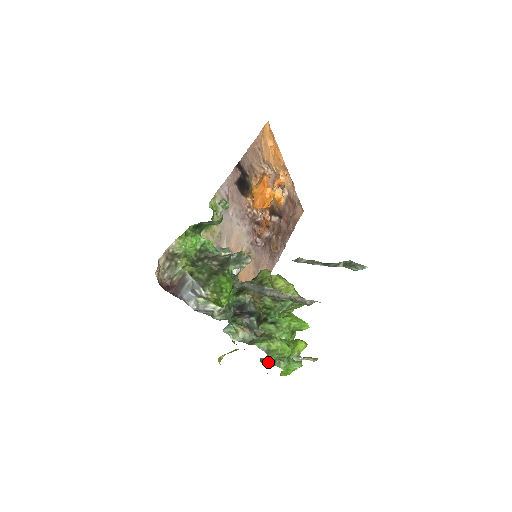
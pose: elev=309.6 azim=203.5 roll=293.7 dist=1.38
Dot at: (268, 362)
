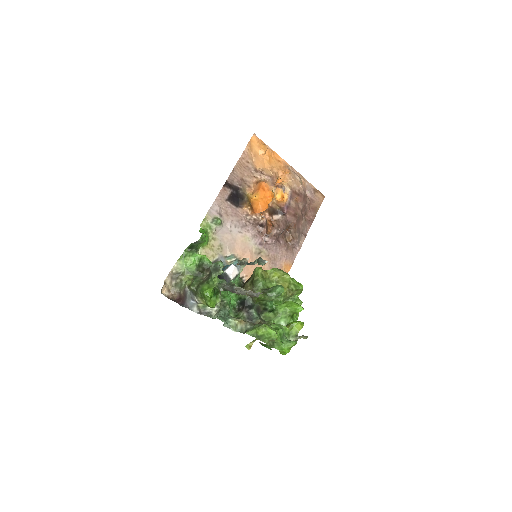
Dot at: (267, 345)
